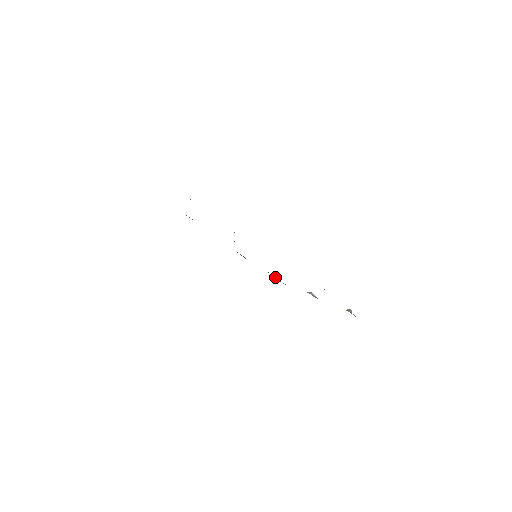
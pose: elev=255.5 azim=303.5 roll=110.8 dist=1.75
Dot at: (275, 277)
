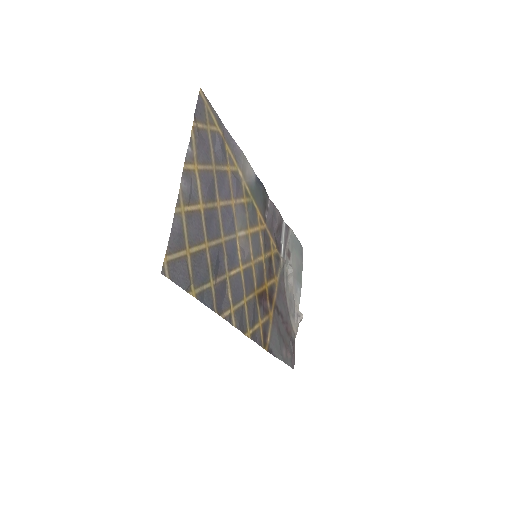
Dot at: (275, 232)
